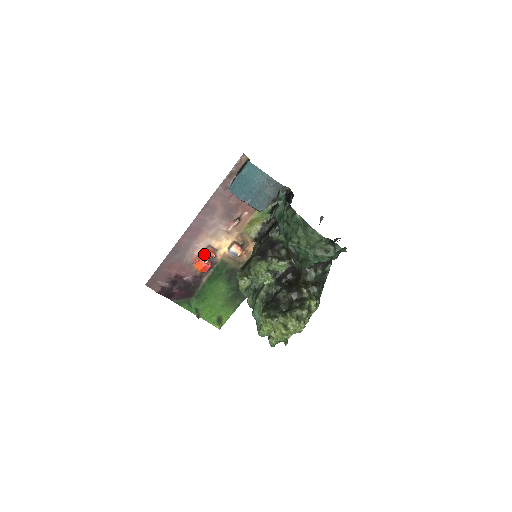
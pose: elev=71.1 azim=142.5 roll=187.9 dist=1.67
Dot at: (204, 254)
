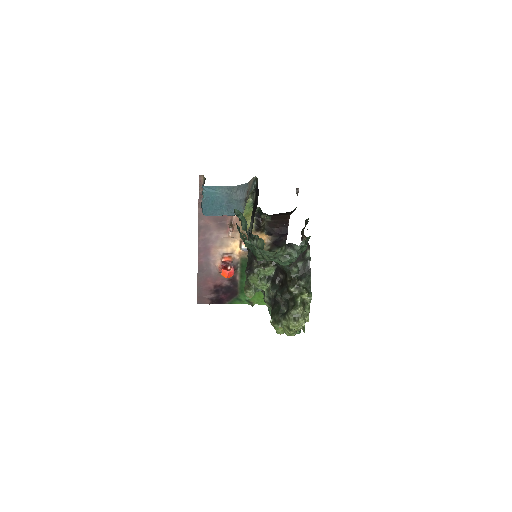
Dot at: (223, 262)
